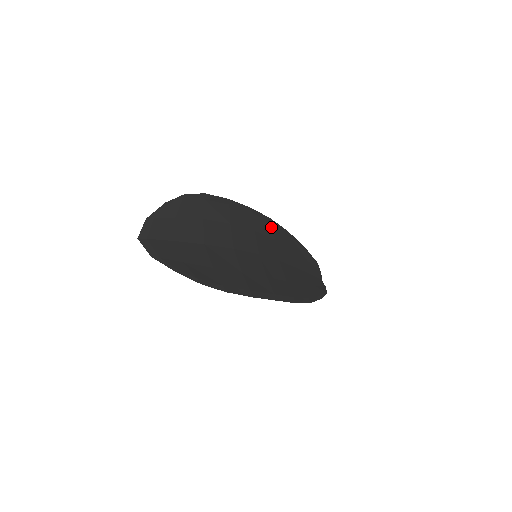
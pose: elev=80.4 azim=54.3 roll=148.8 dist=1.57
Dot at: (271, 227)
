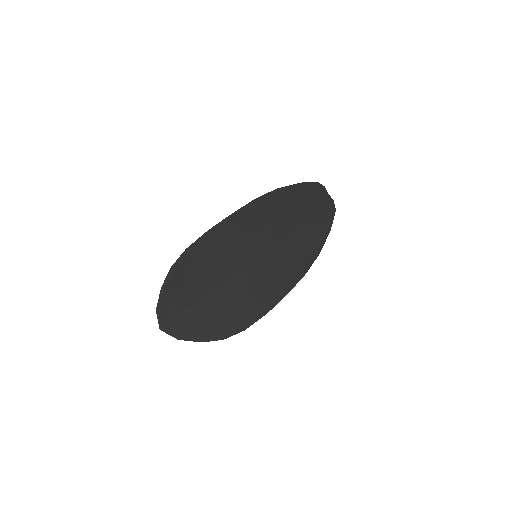
Dot at: (258, 210)
